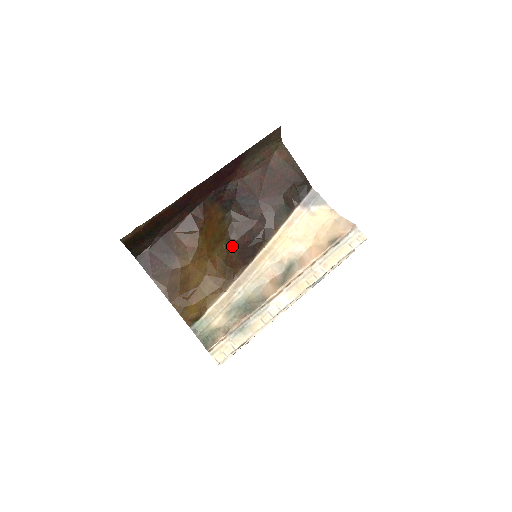
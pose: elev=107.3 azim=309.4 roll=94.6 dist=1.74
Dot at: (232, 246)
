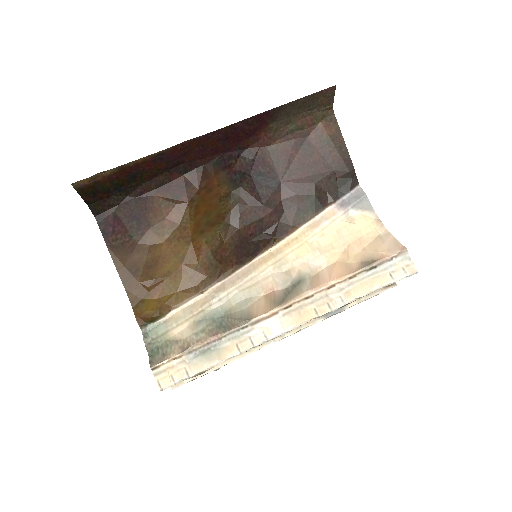
Dot at: (230, 235)
